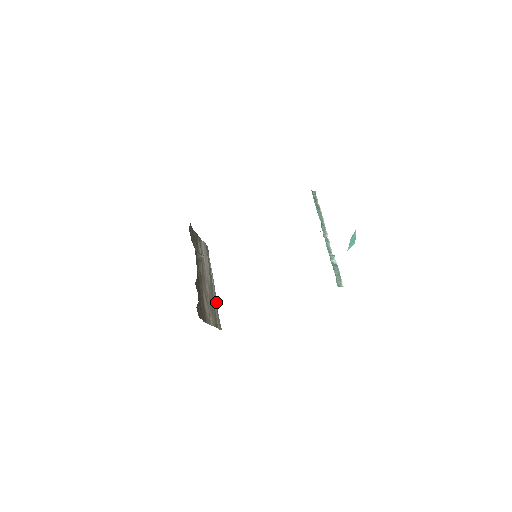
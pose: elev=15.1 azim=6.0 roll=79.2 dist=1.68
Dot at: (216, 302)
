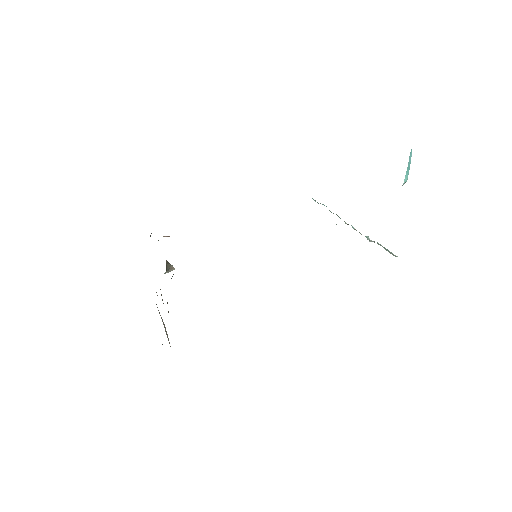
Dot at: occluded
